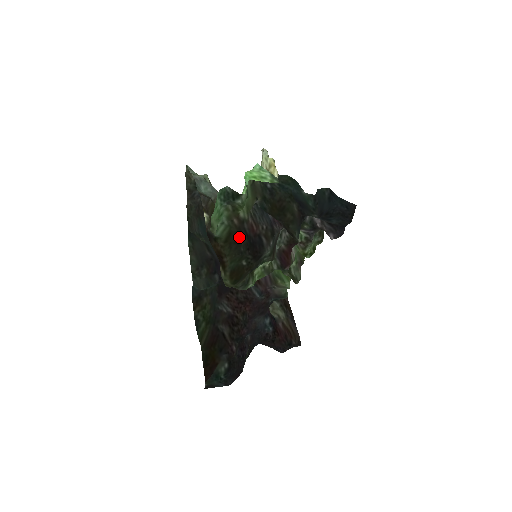
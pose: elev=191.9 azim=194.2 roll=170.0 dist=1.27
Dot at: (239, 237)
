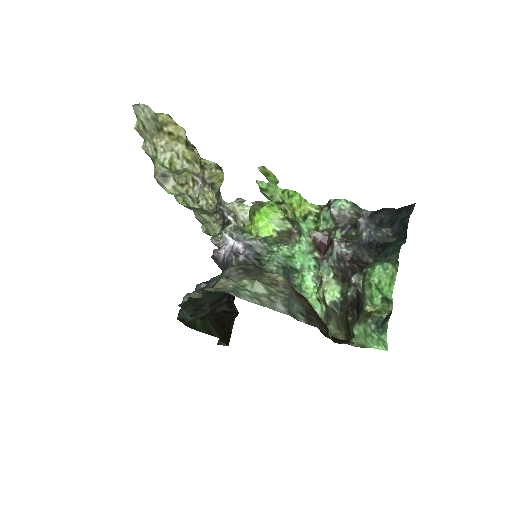
Dot at: occluded
